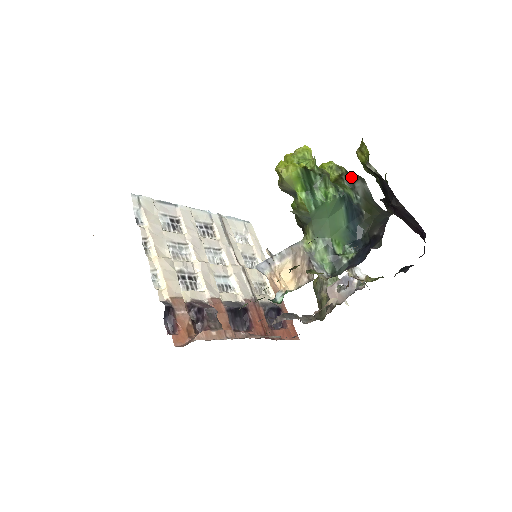
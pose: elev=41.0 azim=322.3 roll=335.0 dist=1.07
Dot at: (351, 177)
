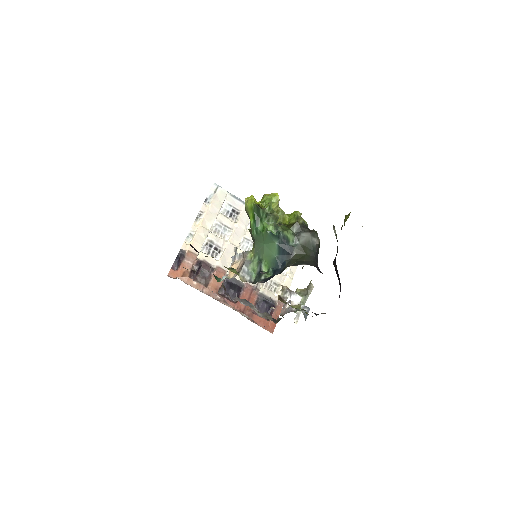
Dot at: (303, 228)
